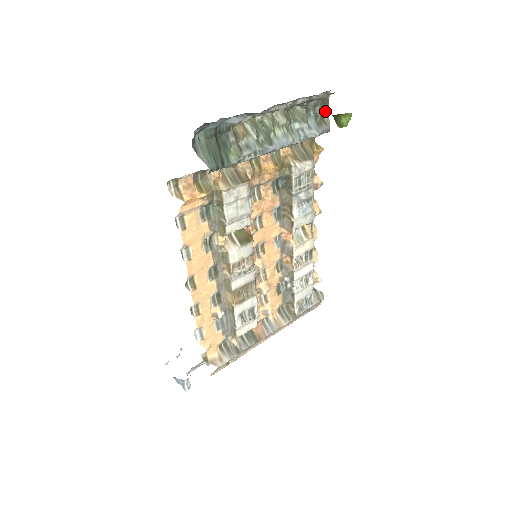
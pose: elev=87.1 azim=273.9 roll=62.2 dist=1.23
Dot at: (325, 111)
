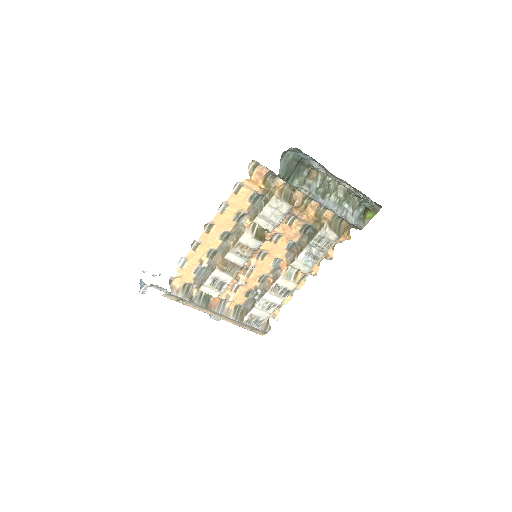
Dot at: occluded
